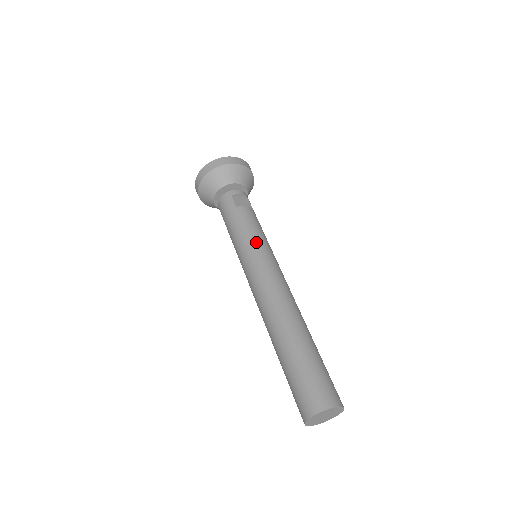
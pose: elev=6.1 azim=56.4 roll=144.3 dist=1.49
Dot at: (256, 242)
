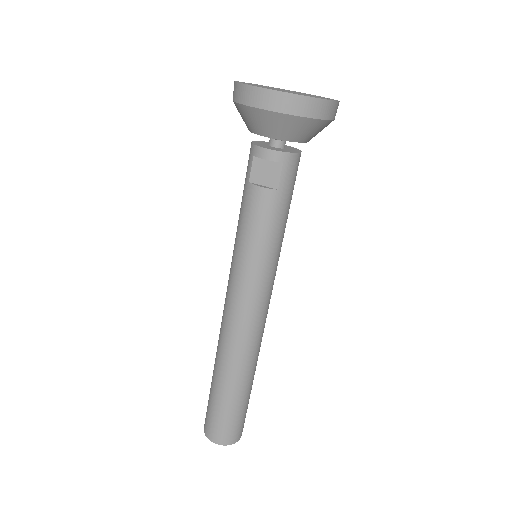
Dot at: (240, 255)
